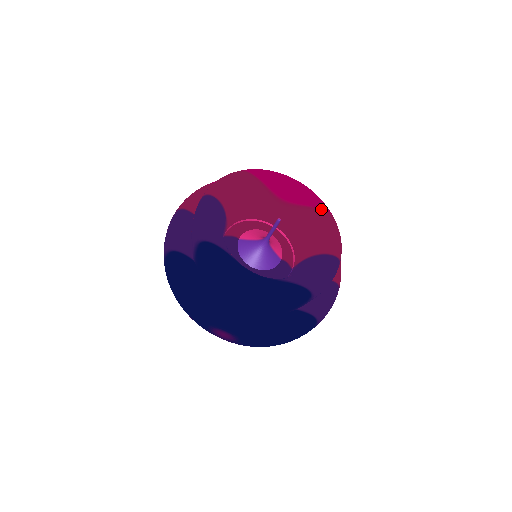
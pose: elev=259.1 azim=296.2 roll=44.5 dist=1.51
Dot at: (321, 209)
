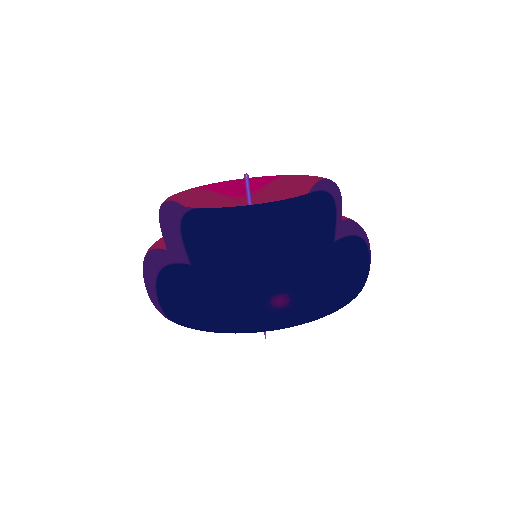
Dot at: (280, 177)
